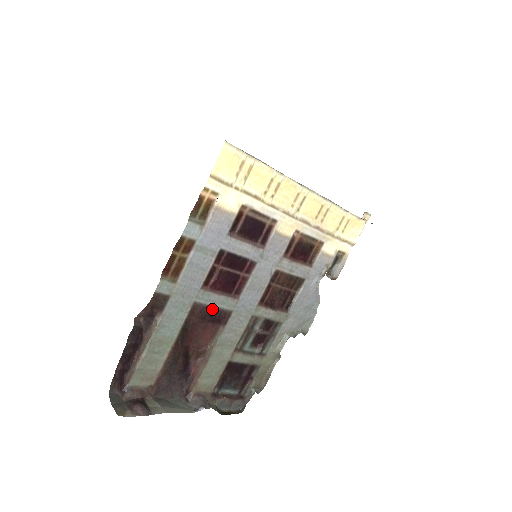
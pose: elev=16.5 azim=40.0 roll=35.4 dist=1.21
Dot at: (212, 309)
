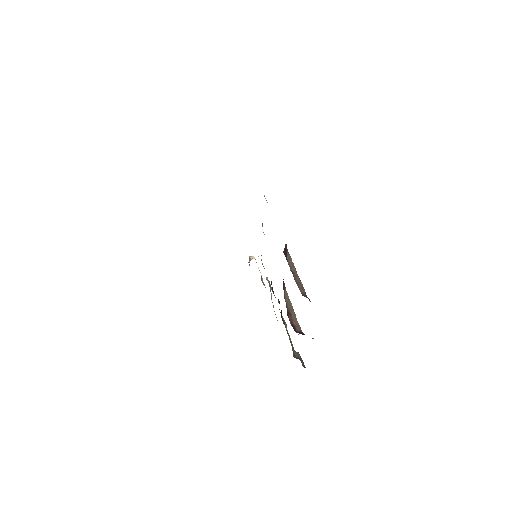
Dot at: occluded
